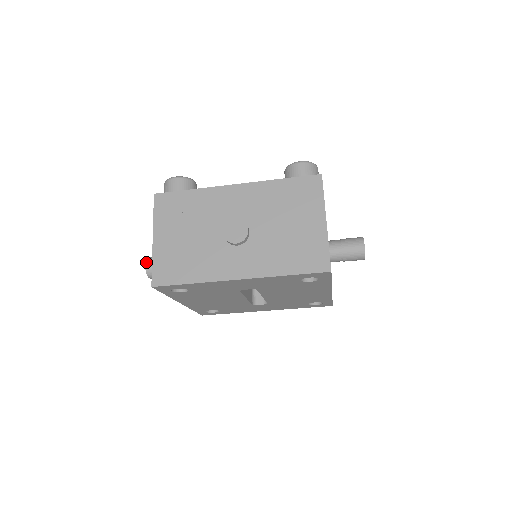
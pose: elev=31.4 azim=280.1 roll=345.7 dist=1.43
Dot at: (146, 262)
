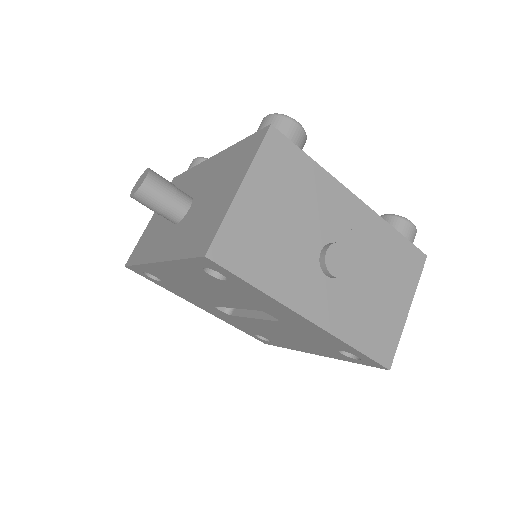
Dot at: (148, 175)
